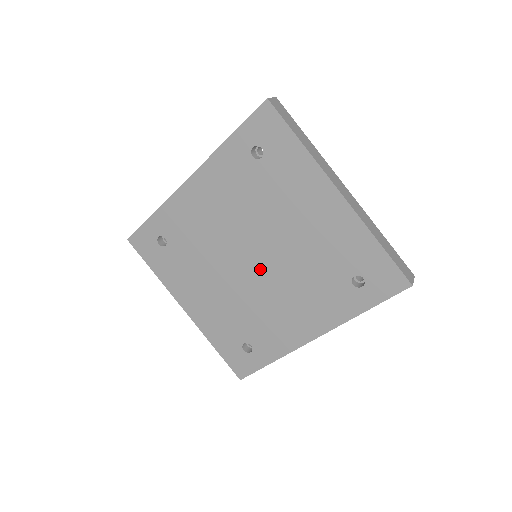
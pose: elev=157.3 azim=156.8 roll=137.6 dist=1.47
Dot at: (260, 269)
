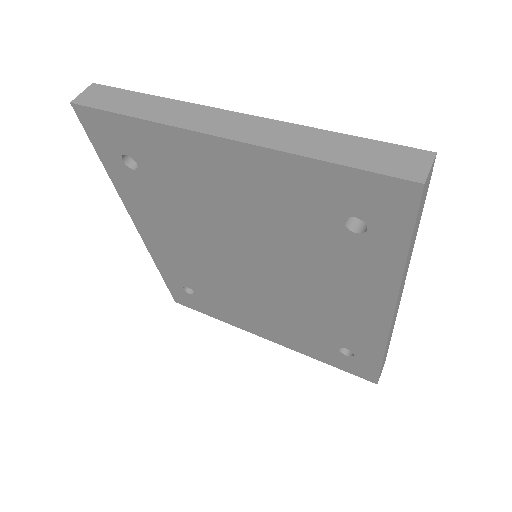
Dot at: (265, 272)
